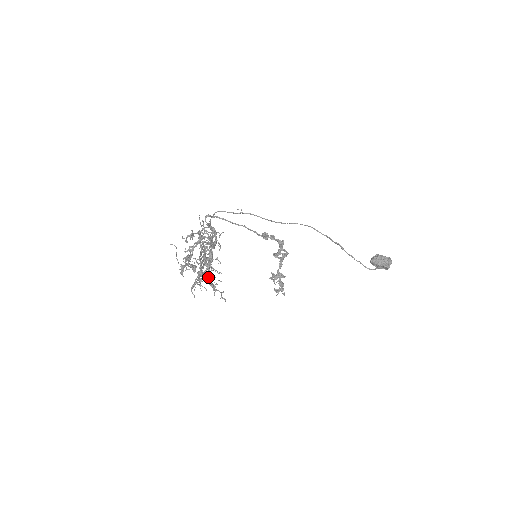
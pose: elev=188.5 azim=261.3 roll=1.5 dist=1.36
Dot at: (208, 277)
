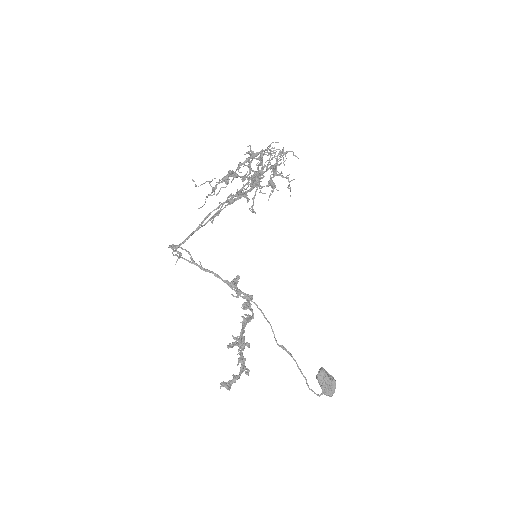
Dot at: occluded
